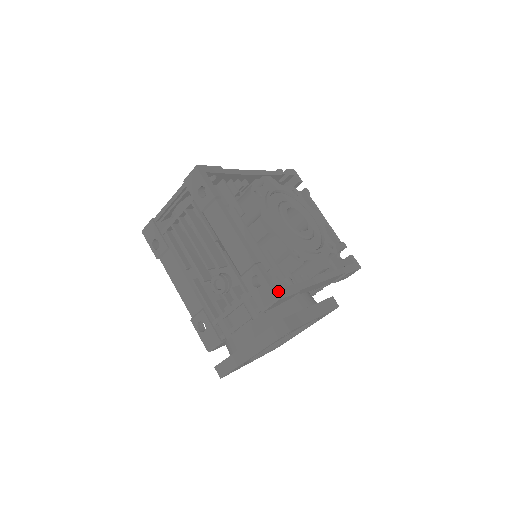
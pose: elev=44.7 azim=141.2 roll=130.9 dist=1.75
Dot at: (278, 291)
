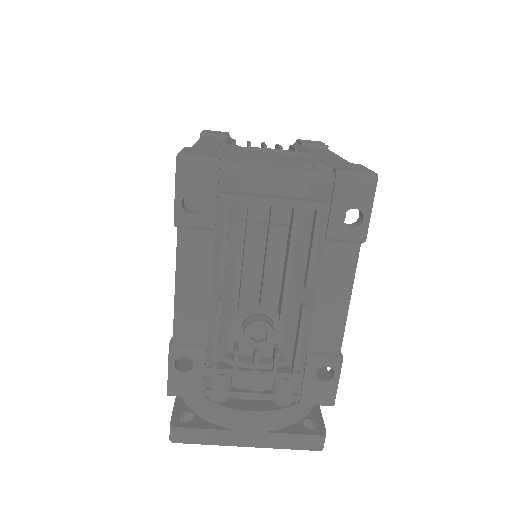
Dot at: occluded
